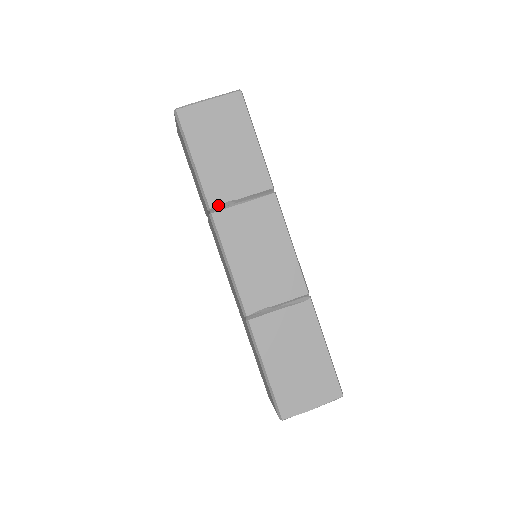
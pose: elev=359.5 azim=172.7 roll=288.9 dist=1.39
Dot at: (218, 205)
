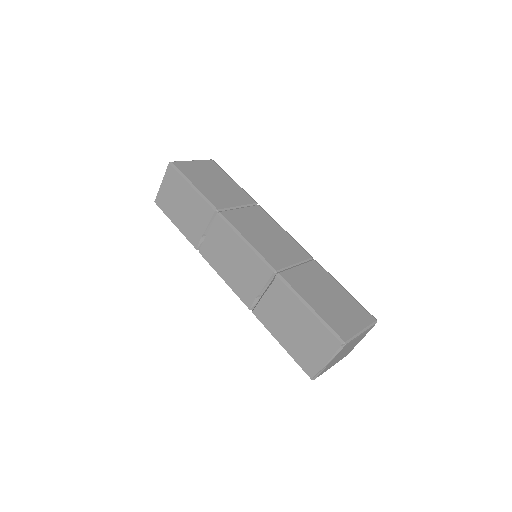
Dot at: (198, 244)
